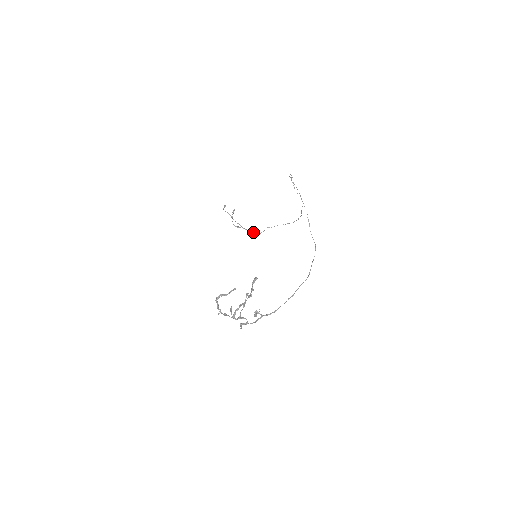
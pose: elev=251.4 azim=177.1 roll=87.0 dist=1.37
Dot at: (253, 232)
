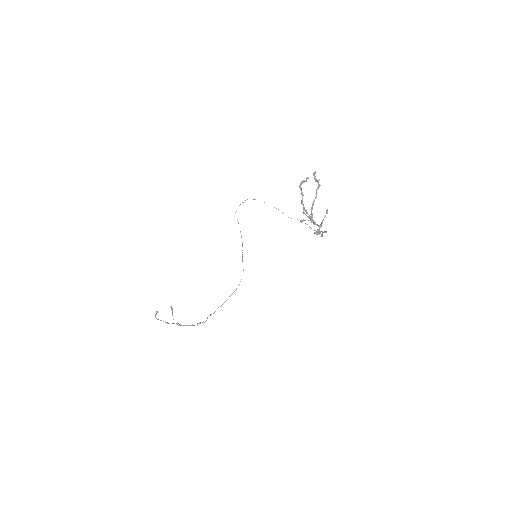
Dot at: (198, 323)
